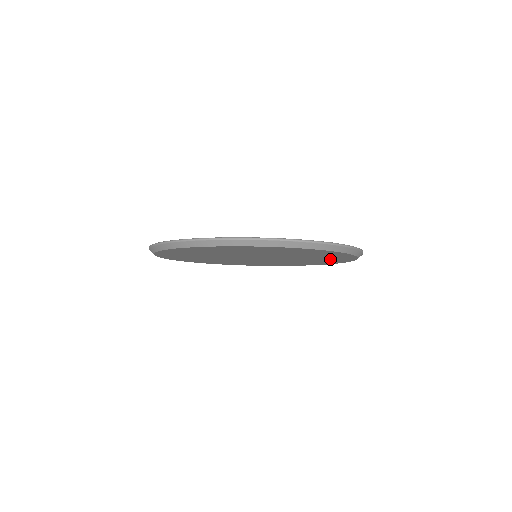
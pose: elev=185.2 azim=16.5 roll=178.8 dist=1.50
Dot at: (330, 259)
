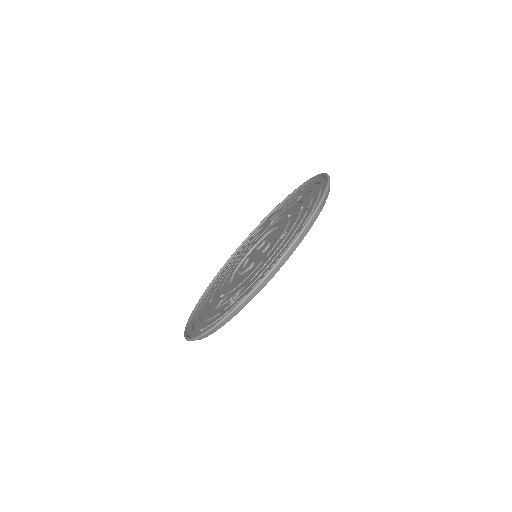
Dot at: occluded
